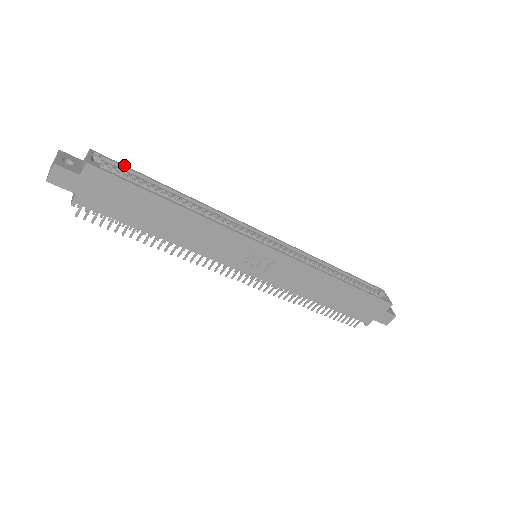
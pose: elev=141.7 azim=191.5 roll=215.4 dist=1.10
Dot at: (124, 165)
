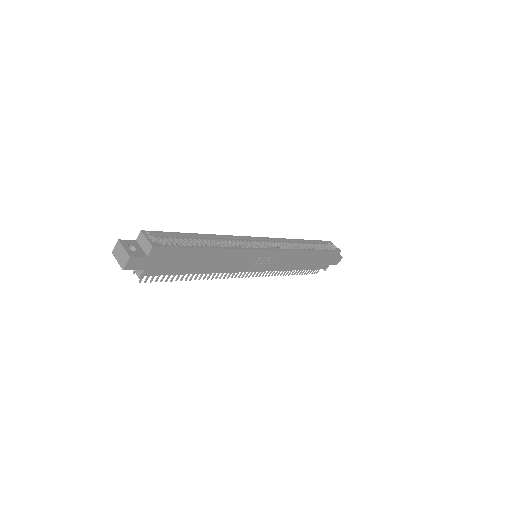
Dot at: (165, 232)
